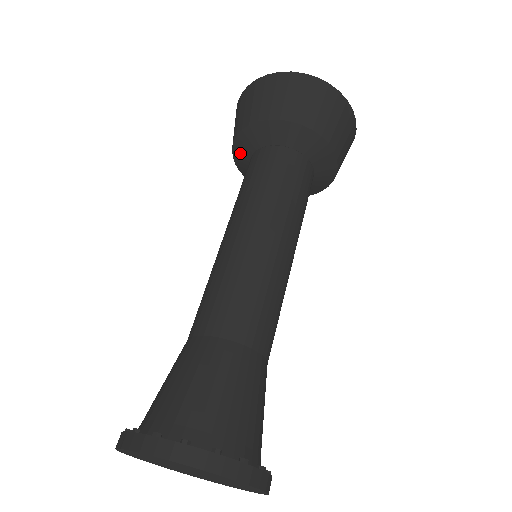
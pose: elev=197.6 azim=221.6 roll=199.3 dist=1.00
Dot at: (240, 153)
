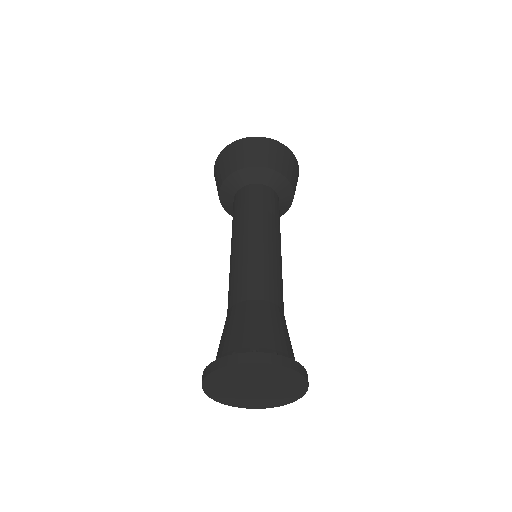
Dot at: (237, 179)
